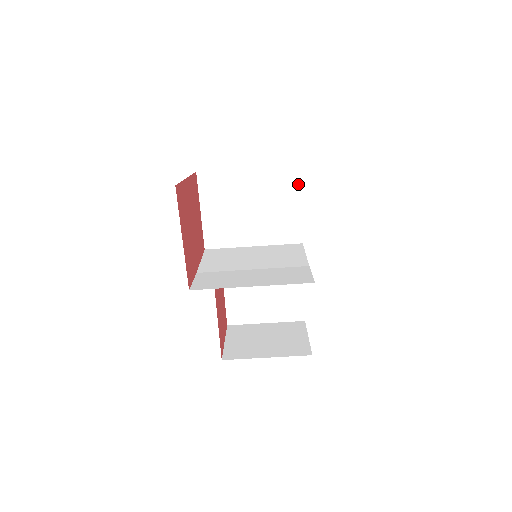
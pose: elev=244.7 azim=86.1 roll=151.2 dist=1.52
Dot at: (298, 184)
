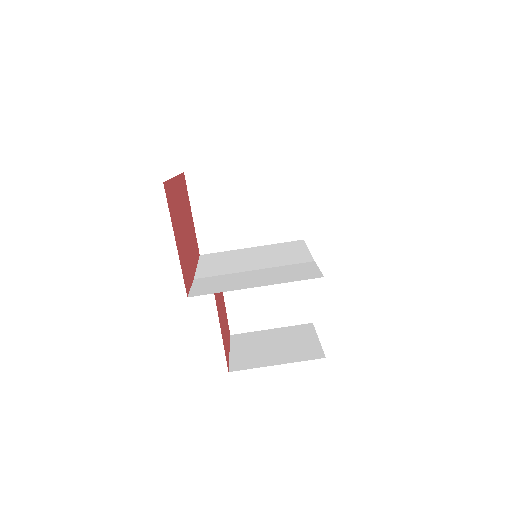
Dot at: (294, 176)
